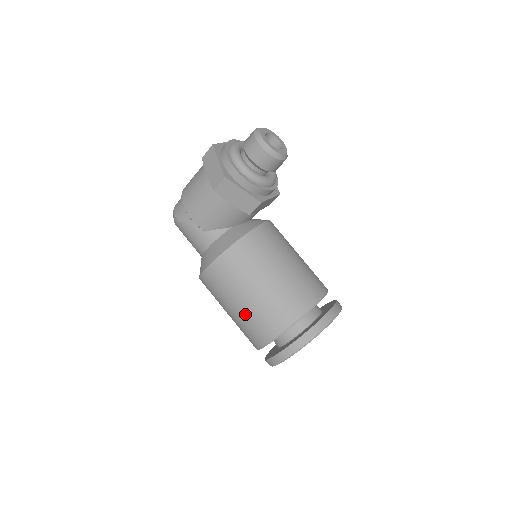
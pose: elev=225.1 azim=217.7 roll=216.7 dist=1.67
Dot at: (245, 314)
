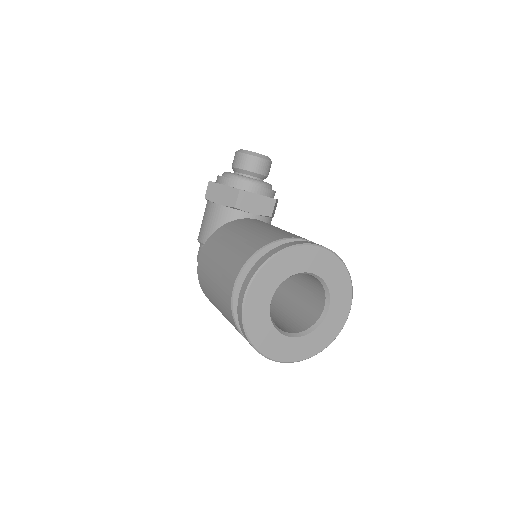
Dot at: (217, 280)
